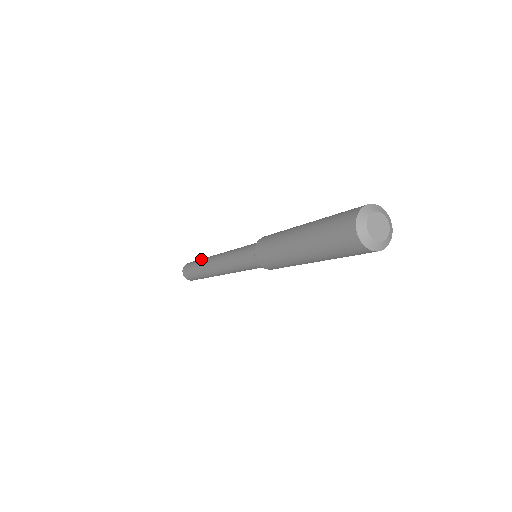
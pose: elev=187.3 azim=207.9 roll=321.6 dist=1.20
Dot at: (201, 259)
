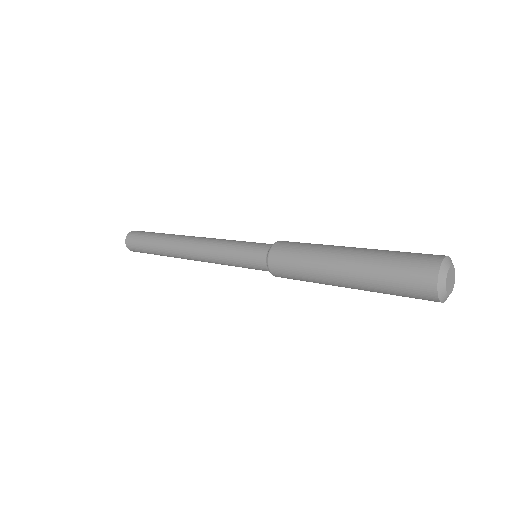
Dot at: (158, 237)
